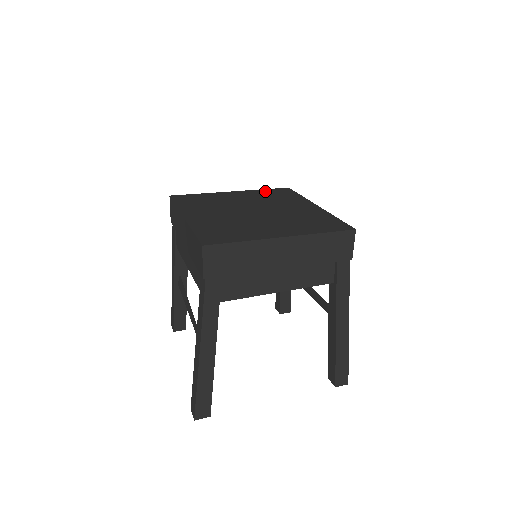
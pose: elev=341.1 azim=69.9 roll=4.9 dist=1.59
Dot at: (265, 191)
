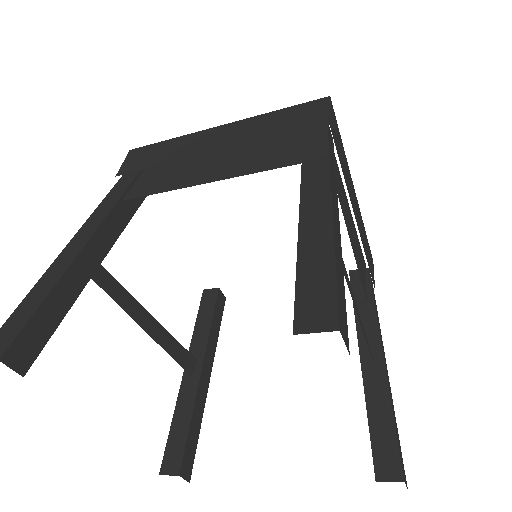
Dot at: occluded
